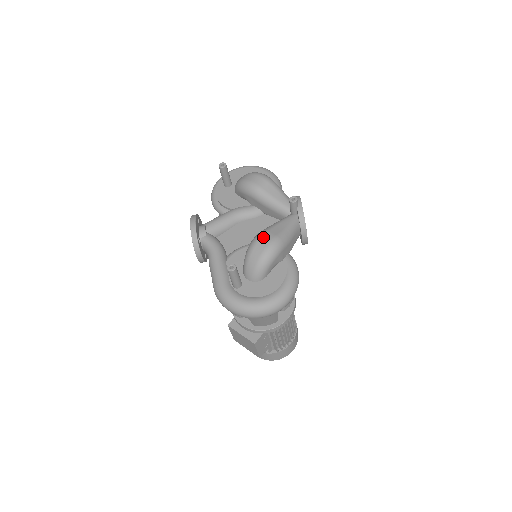
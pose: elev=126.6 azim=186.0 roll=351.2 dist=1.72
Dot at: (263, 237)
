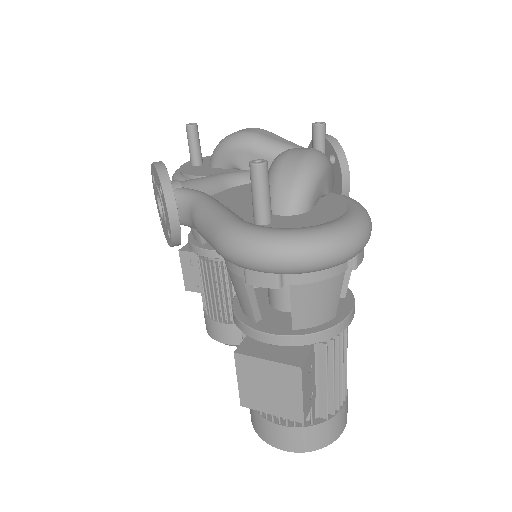
Dot at: (293, 149)
